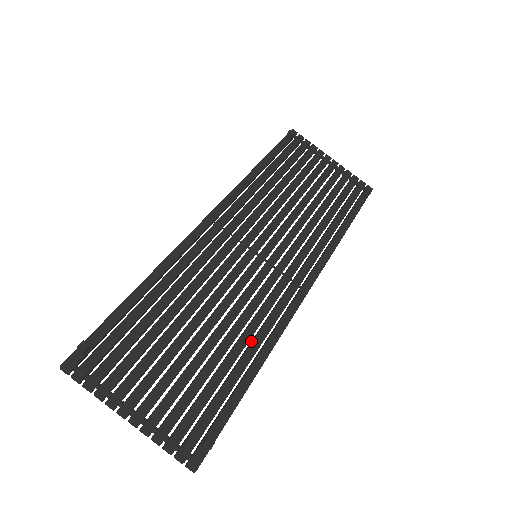
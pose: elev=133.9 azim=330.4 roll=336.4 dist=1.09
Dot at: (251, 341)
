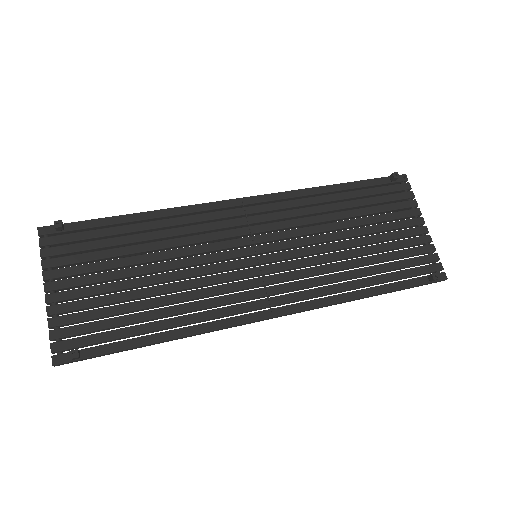
Dot at: (185, 315)
